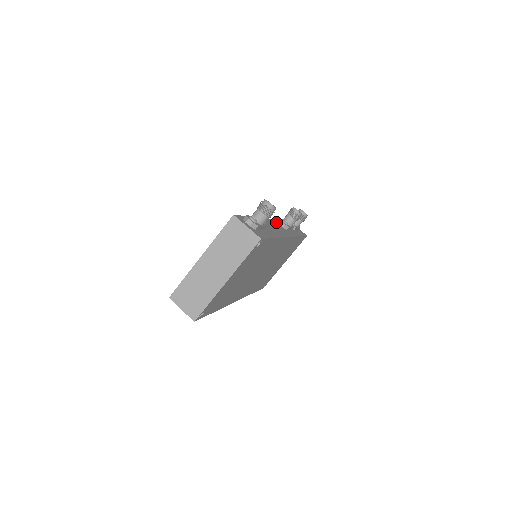
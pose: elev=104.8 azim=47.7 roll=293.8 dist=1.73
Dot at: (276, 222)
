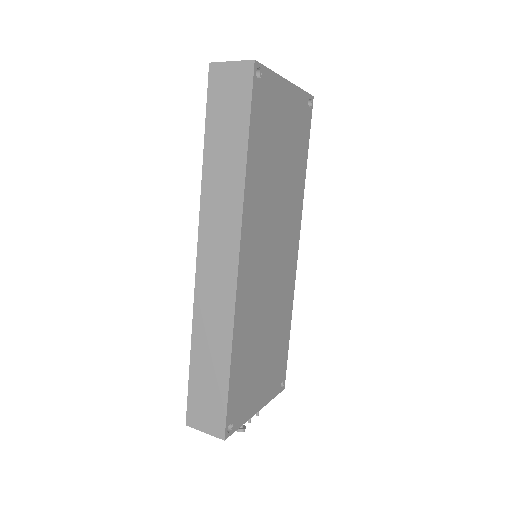
Dot at: occluded
